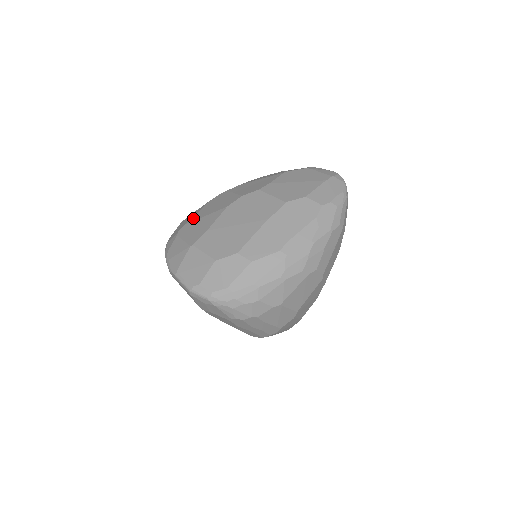
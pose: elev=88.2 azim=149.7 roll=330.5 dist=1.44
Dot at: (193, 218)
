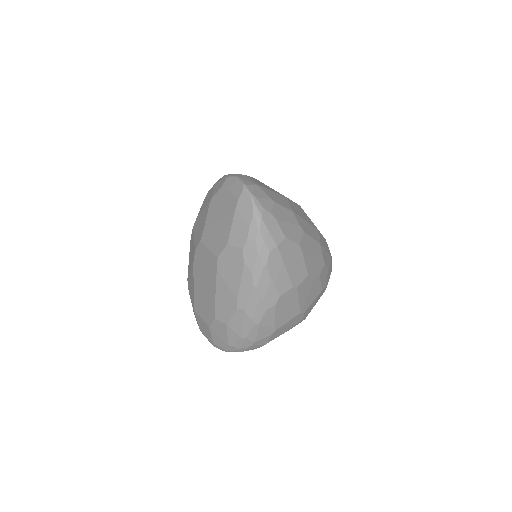
Dot at: (188, 269)
